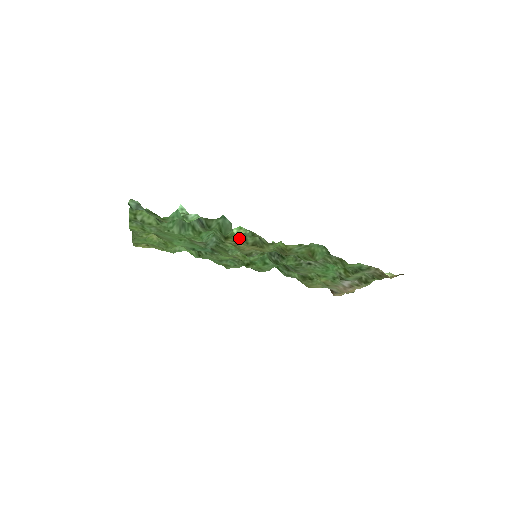
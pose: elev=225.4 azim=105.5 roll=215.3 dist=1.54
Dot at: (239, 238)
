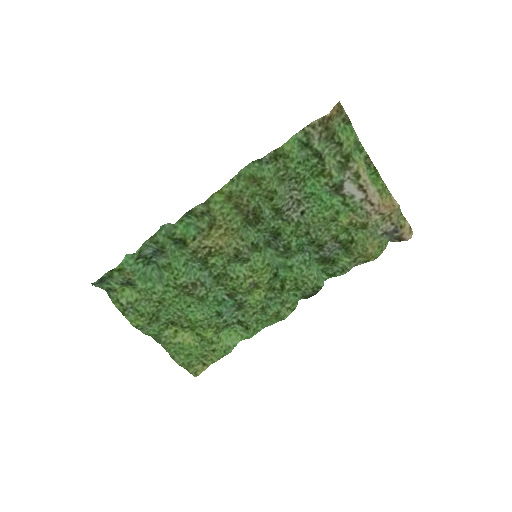
Dot at: (192, 232)
